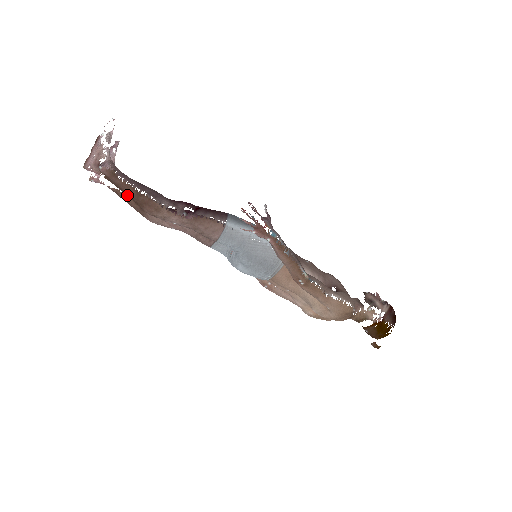
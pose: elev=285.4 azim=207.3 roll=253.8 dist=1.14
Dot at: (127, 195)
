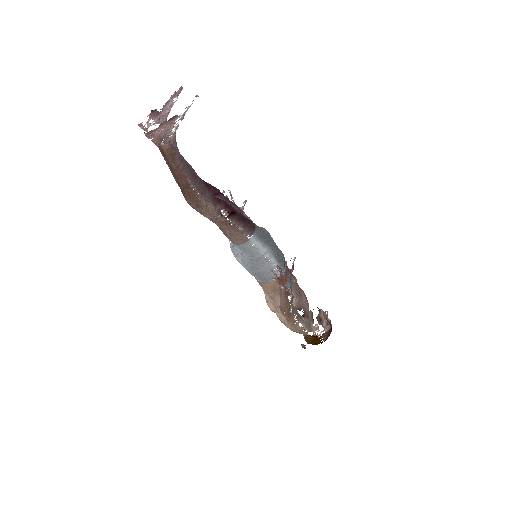
Dot at: (175, 177)
